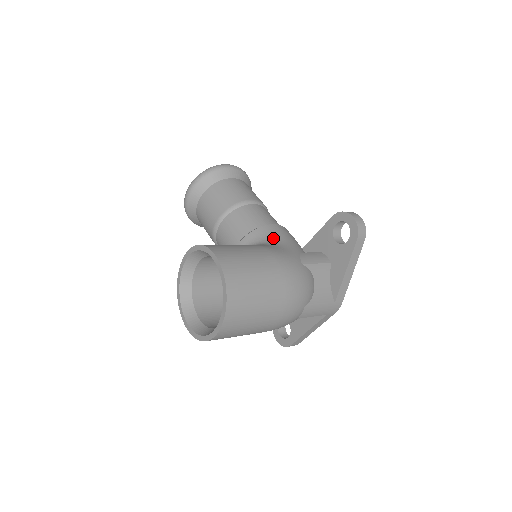
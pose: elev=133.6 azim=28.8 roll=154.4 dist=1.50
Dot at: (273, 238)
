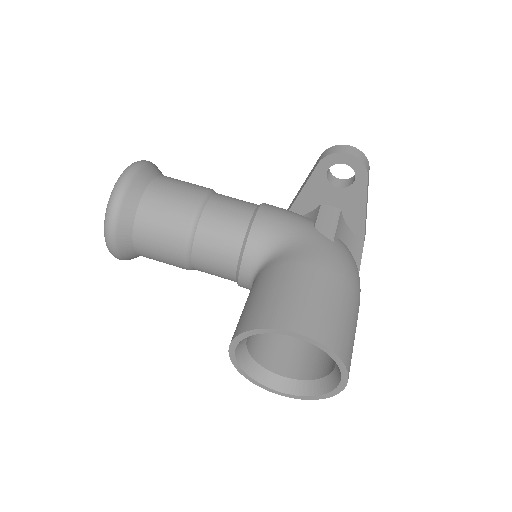
Dot at: (278, 234)
